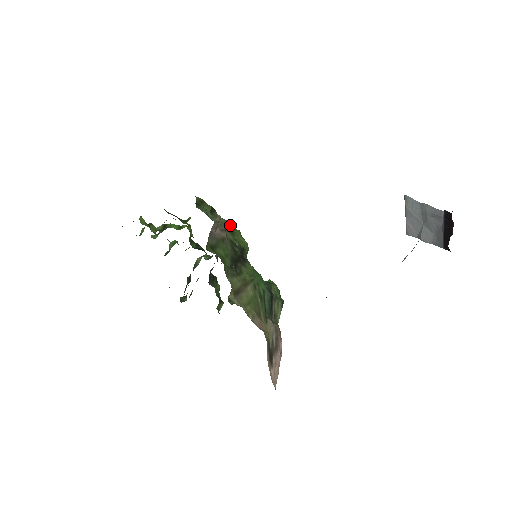
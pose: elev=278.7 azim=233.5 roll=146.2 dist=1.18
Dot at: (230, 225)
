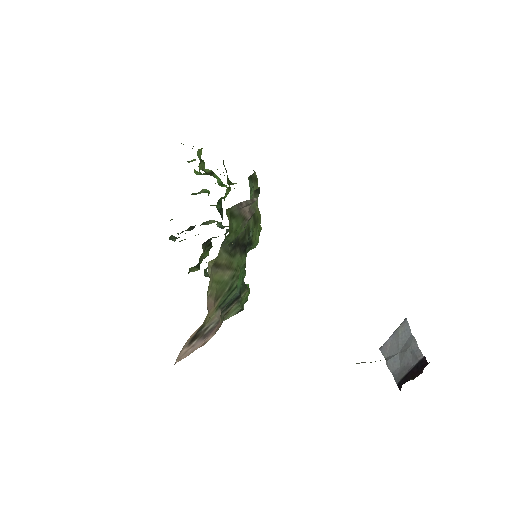
Dot at: (259, 217)
